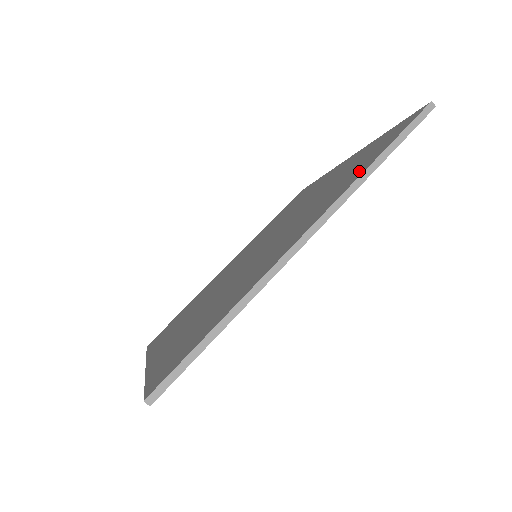
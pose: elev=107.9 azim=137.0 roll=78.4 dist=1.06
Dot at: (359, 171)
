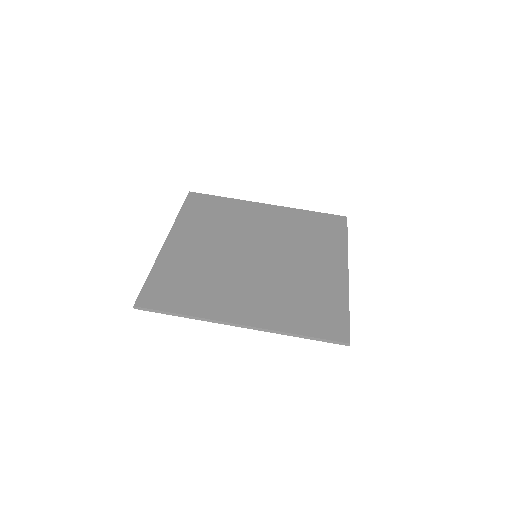
Dot at: (295, 325)
